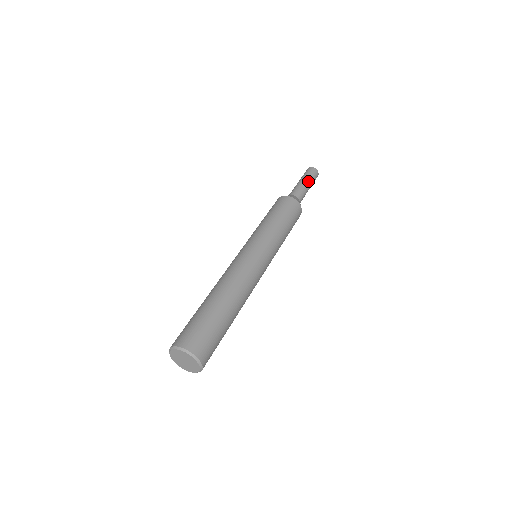
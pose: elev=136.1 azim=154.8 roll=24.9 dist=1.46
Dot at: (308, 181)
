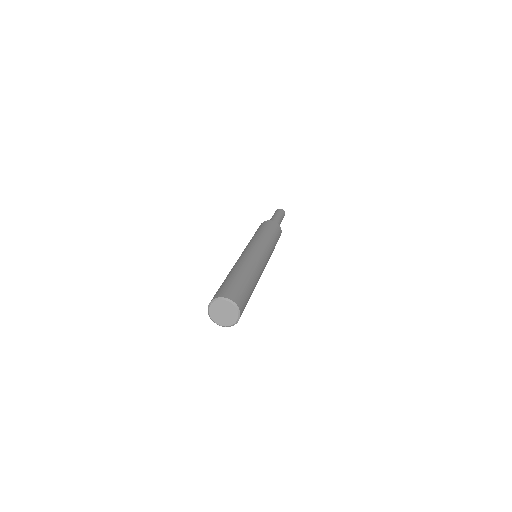
Dot at: (282, 219)
